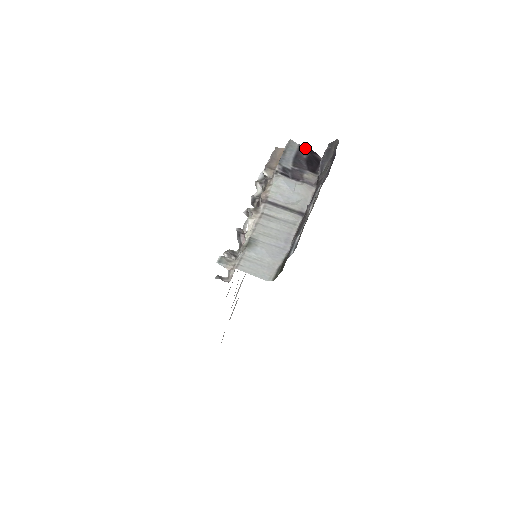
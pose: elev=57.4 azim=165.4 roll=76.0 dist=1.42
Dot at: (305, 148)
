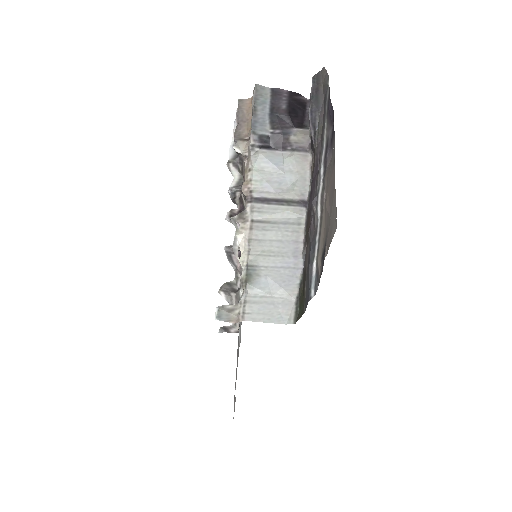
Dot at: (280, 91)
